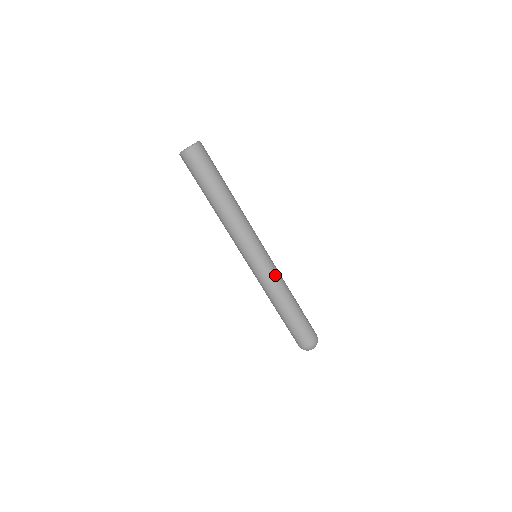
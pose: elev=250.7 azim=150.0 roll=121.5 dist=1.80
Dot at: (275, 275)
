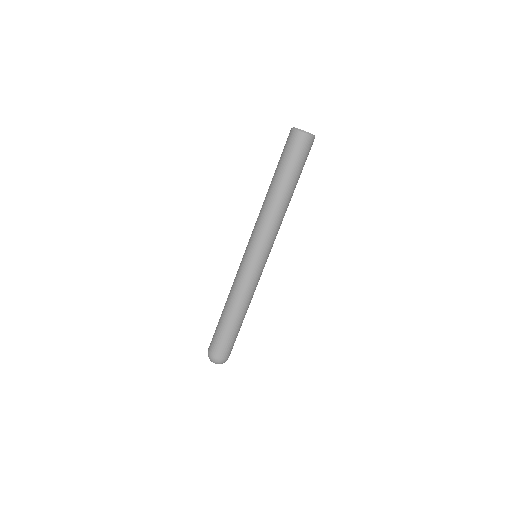
Dot at: (253, 284)
